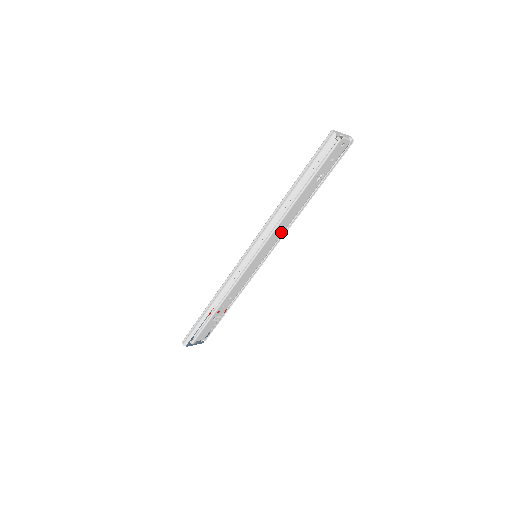
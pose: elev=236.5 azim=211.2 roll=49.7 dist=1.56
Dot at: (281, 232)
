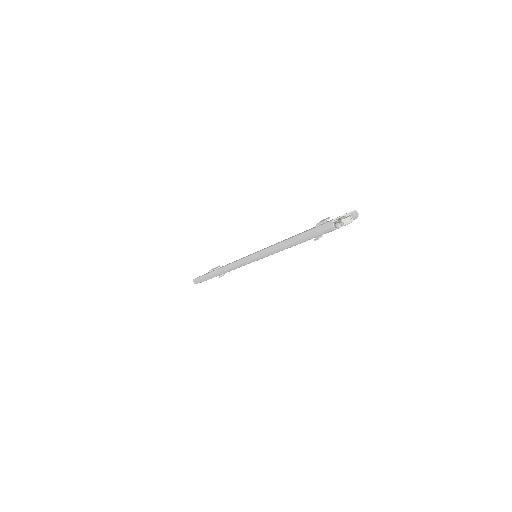
Dot at: occluded
